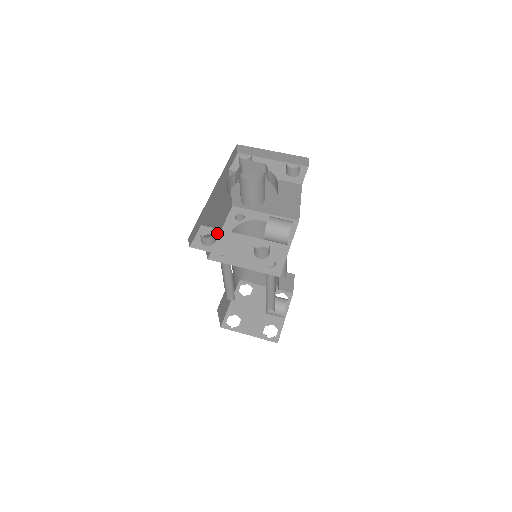
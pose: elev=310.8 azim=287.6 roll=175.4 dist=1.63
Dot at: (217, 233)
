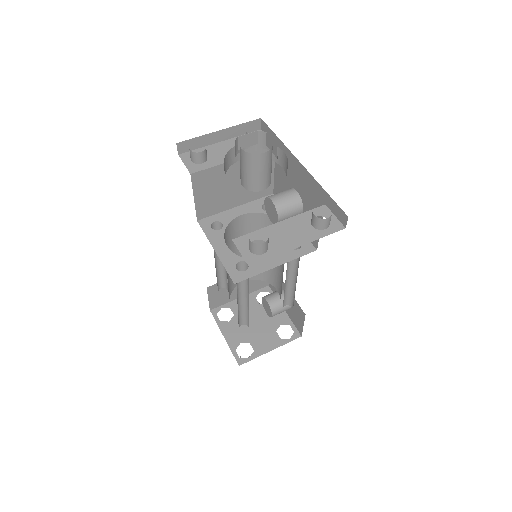
Dot at: (258, 235)
